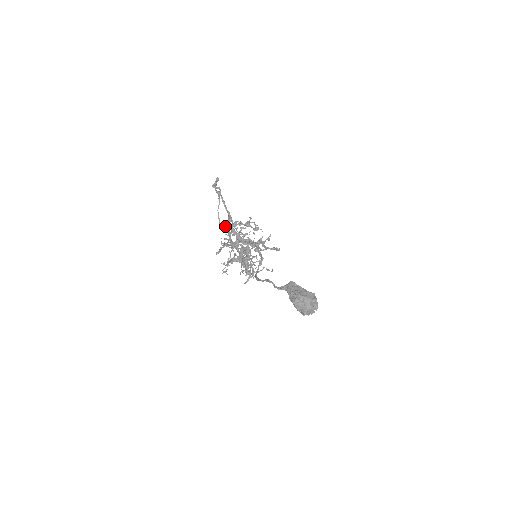
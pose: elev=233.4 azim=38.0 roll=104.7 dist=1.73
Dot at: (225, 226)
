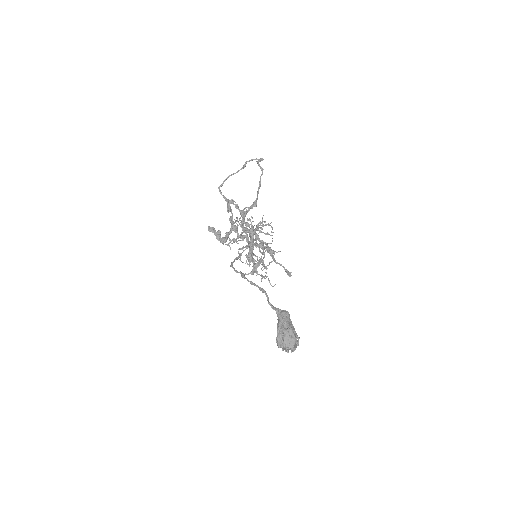
Dot at: (221, 193)
